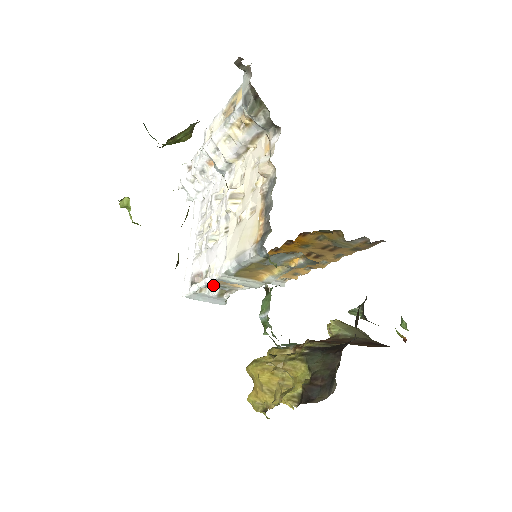
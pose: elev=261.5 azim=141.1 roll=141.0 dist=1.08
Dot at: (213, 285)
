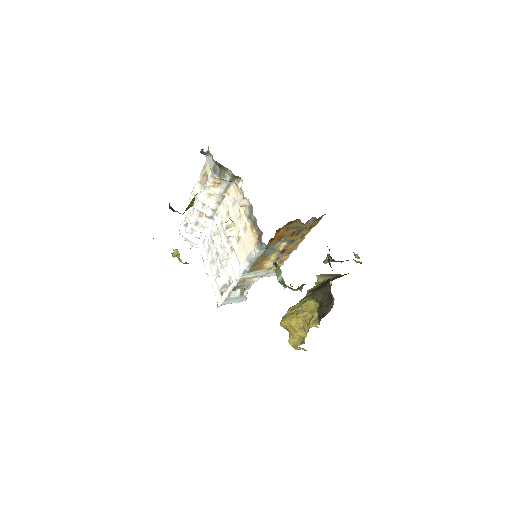
Dot at: (236, 287)
